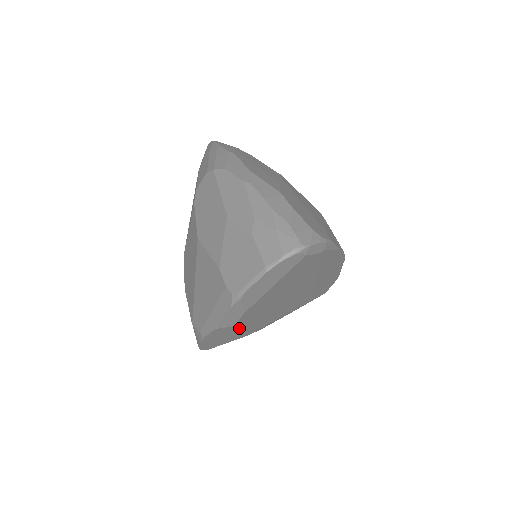
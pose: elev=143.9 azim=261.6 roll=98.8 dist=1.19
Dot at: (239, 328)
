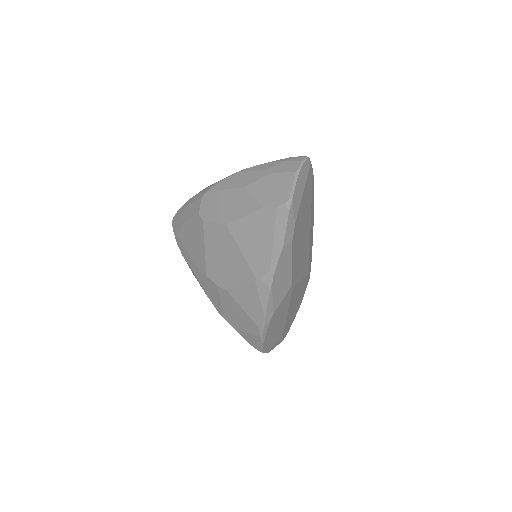
Dot at: (292, 257)
